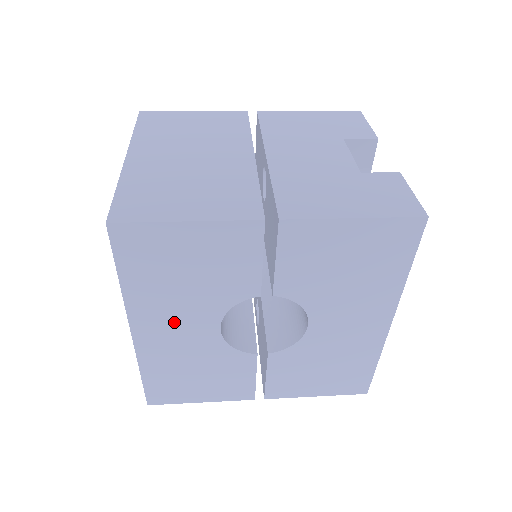
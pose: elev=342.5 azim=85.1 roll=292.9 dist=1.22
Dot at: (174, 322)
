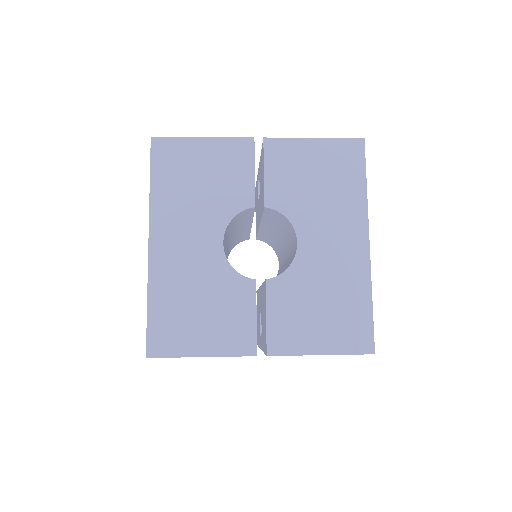
Dot at: (185, 233)
